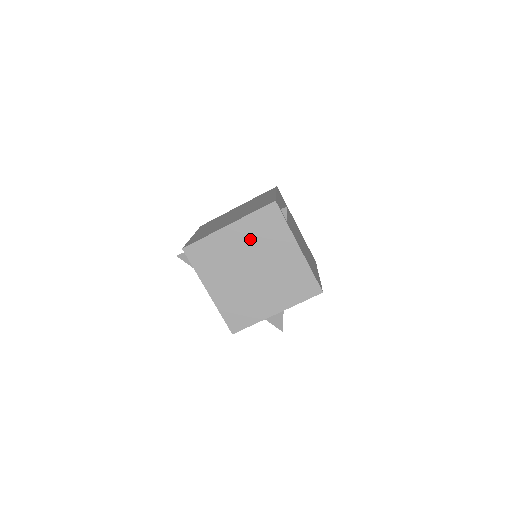
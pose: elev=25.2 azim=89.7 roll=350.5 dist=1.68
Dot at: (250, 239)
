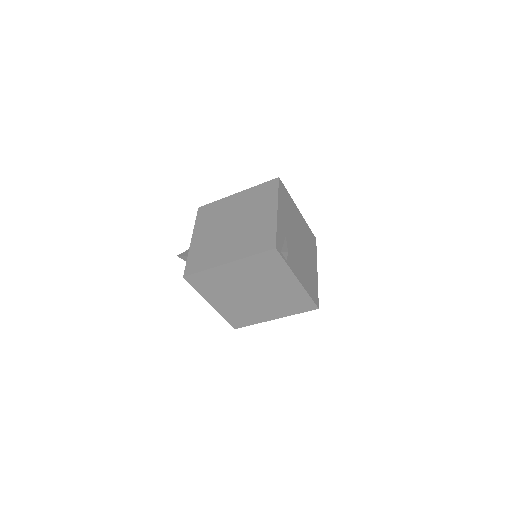
Dot at: (250, 273)
